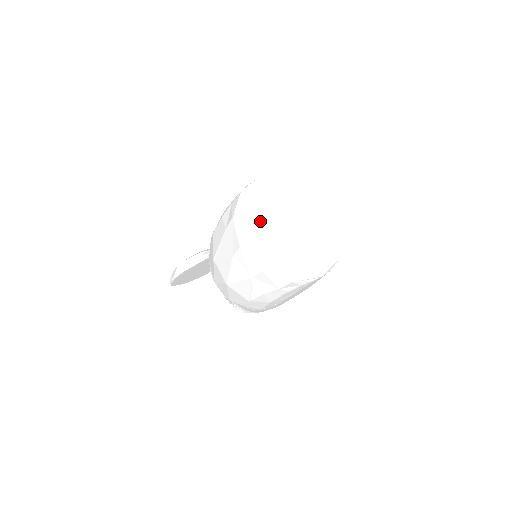
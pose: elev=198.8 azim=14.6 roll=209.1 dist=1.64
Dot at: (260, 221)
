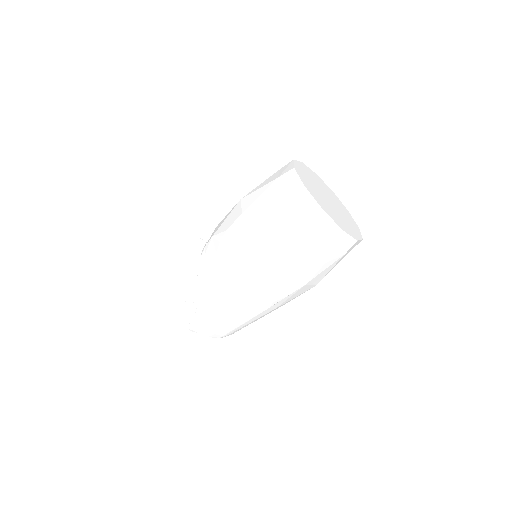
Dot at: (314, 179)
